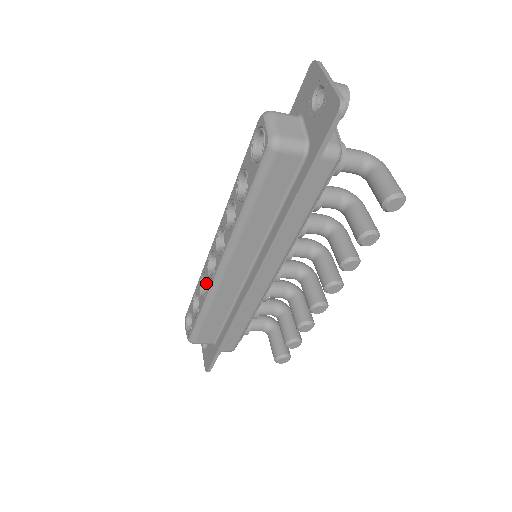
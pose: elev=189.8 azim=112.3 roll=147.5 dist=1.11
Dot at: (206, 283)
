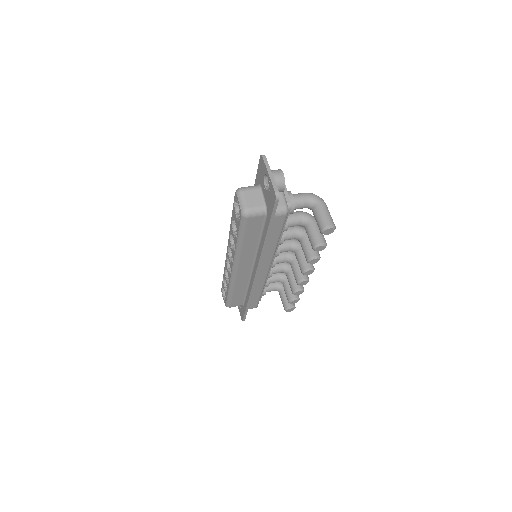
Dot at: (228, 276)
